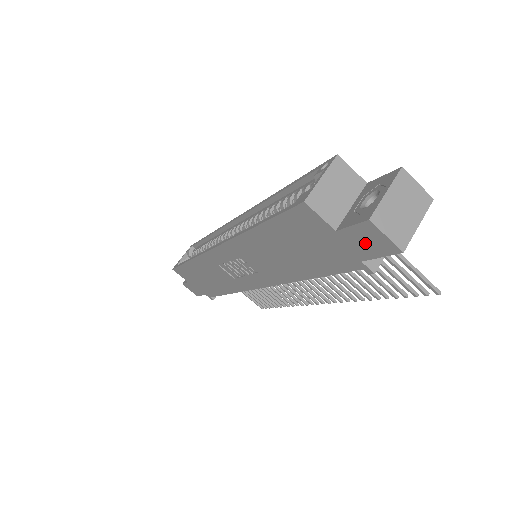
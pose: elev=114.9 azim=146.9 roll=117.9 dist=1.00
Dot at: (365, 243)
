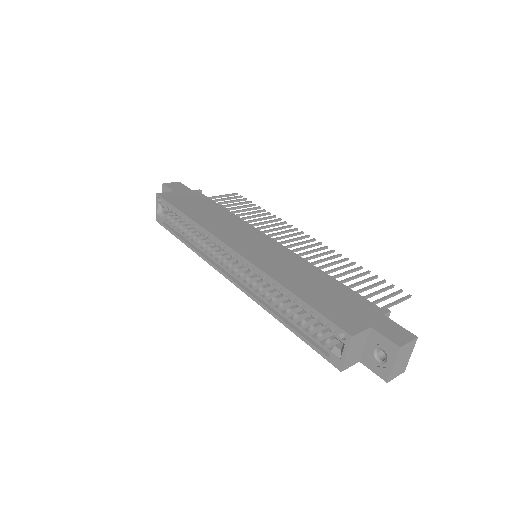
Dot at: occluded
